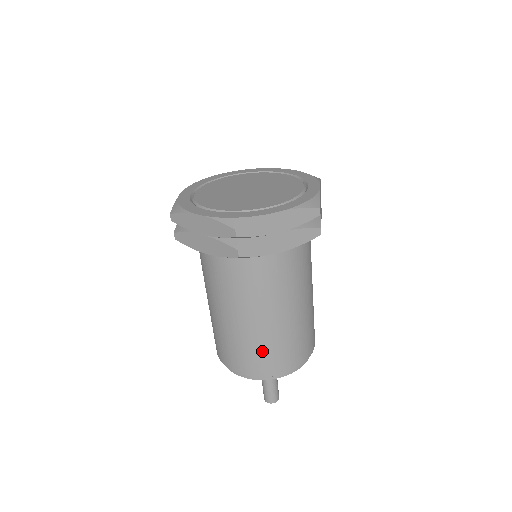
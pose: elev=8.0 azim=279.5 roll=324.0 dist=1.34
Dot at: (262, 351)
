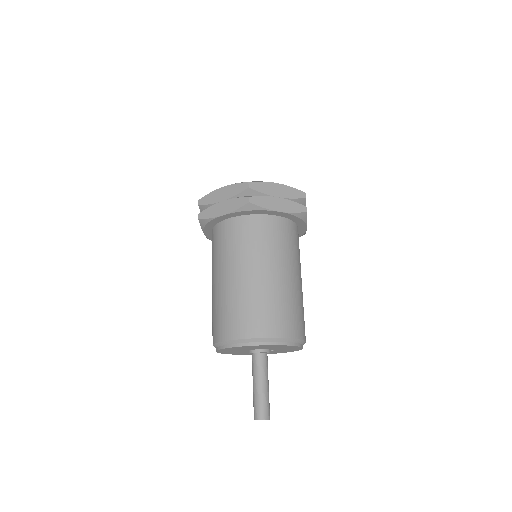
Dot at: (260, 307)
